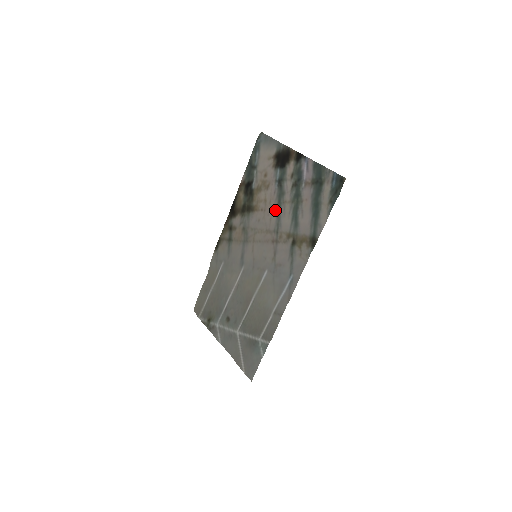
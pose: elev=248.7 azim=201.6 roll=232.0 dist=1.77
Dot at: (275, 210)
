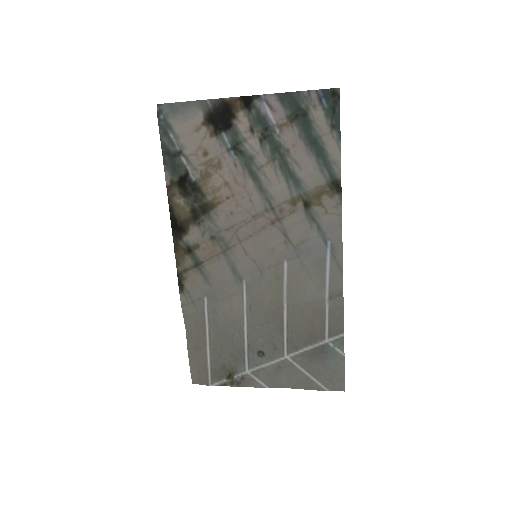
Dot at: (251, 185)
